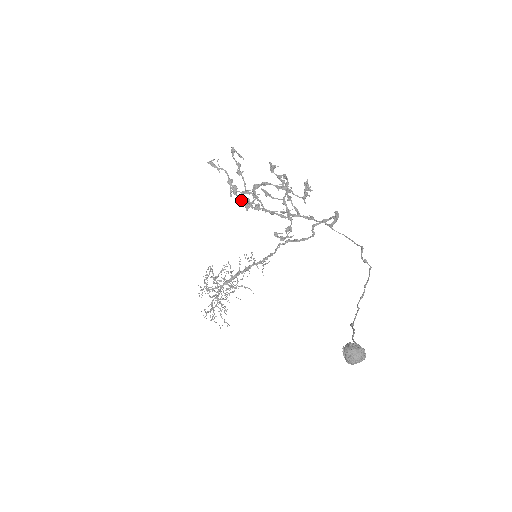
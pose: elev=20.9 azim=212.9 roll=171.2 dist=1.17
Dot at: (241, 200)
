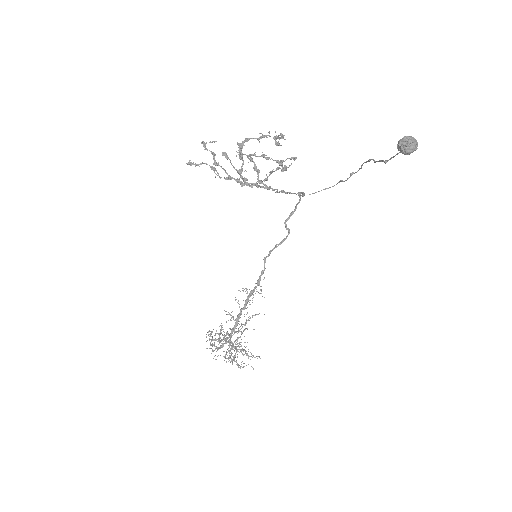
Dot at: (233, 167)
